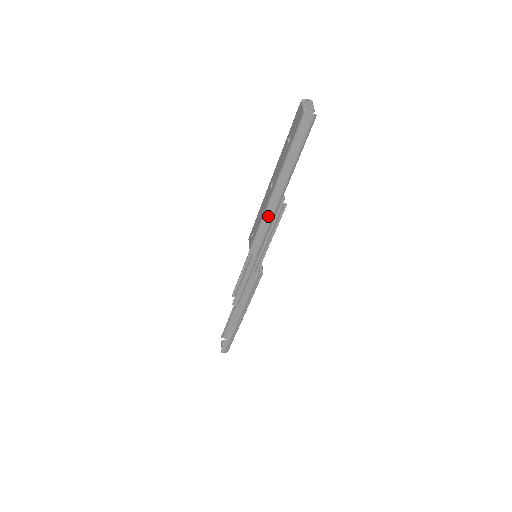
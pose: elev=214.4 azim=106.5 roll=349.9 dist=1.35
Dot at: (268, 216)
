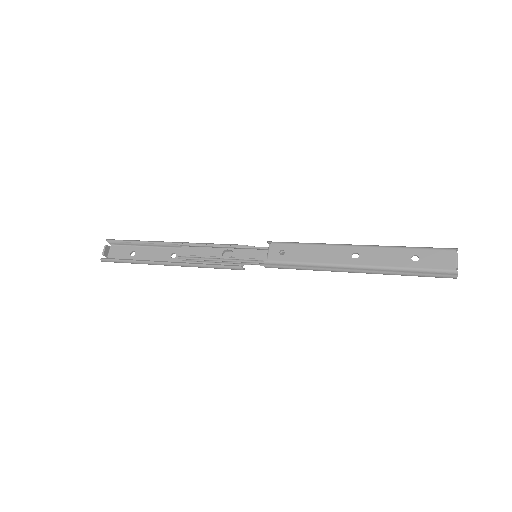
Dot at: (323, 268)
